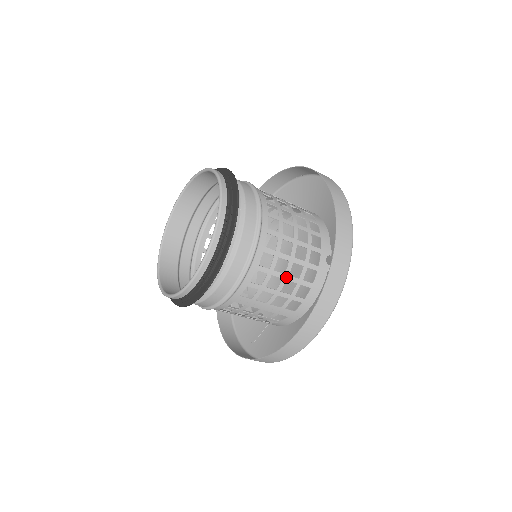
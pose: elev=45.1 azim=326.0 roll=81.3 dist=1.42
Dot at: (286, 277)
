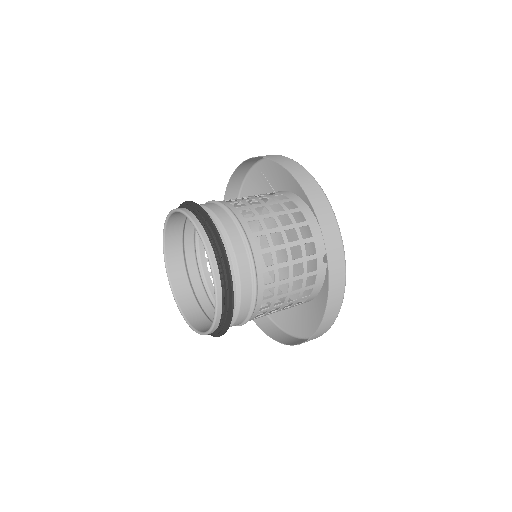
Dot at: (289, 294)
